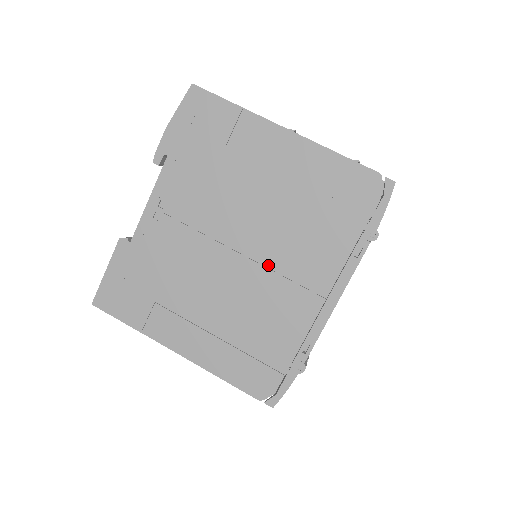
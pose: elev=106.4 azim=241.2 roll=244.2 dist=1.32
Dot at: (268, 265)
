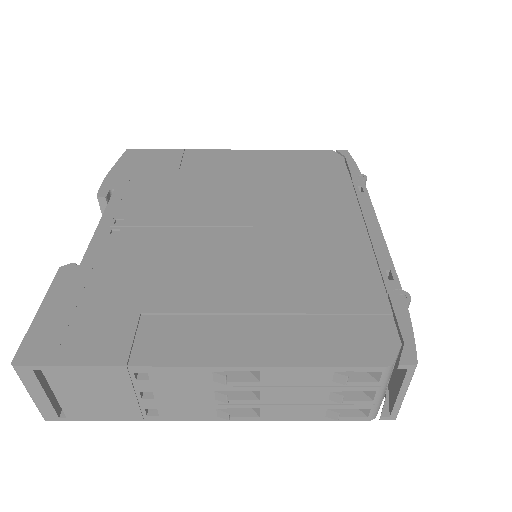
Dot at: (280, 224)
